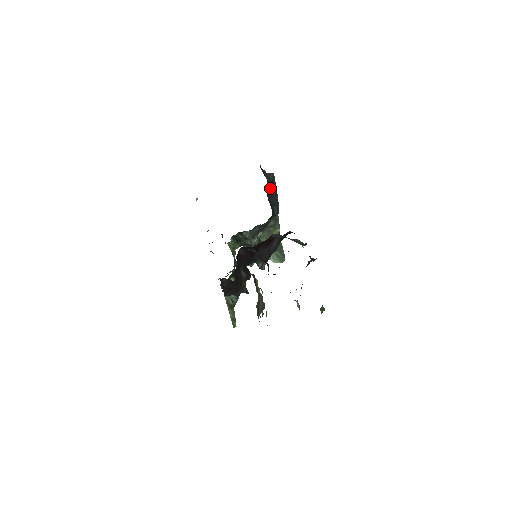
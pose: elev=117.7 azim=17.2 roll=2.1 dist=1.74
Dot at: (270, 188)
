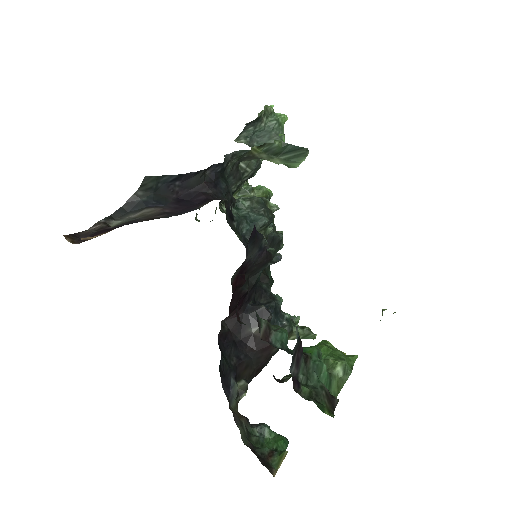
Dot at: (168, 187)
